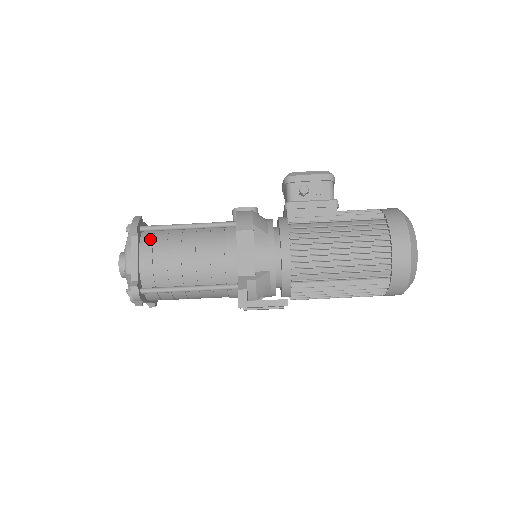
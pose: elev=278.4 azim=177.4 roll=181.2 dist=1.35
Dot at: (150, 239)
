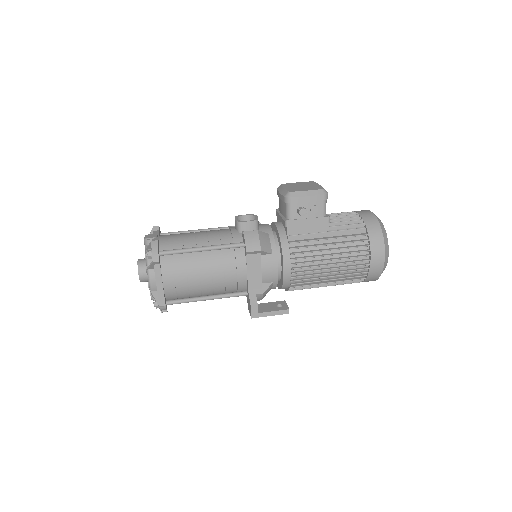
Dot at: (169, 263)
